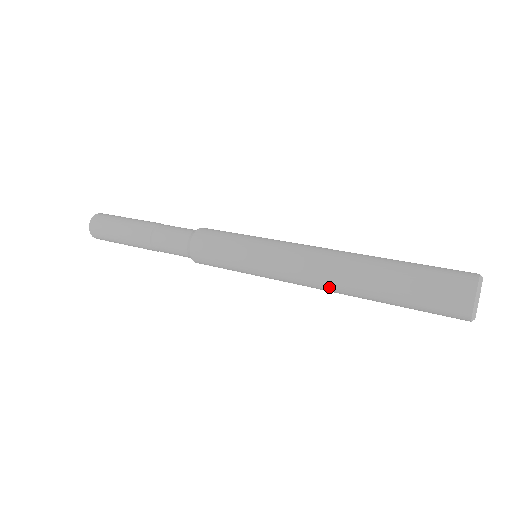
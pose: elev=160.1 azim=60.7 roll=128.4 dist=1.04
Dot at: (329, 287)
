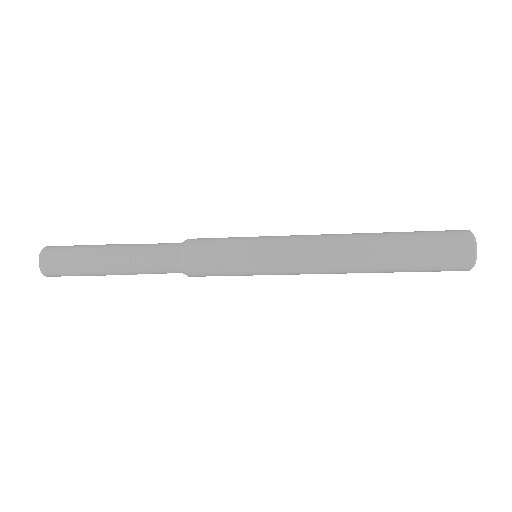
Dot at: (343, 256)
